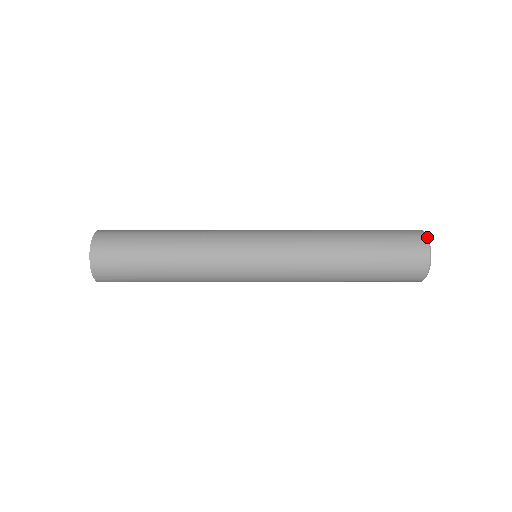
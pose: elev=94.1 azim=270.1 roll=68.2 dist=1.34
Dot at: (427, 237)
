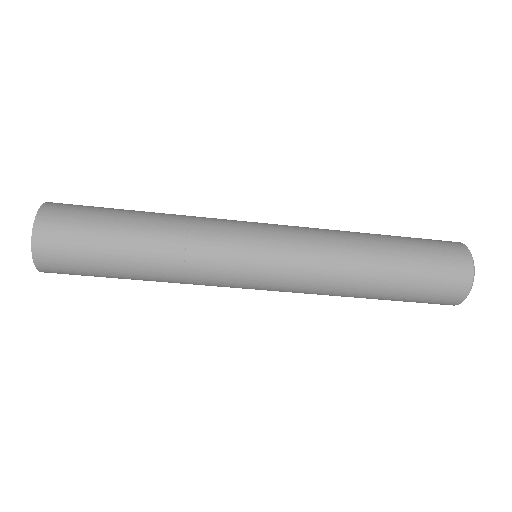
Dot at: occluded
